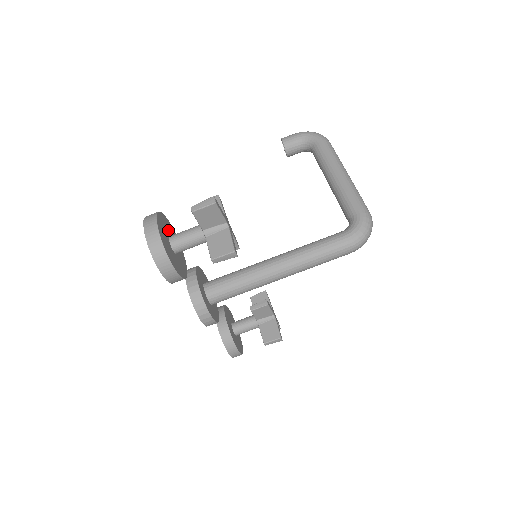
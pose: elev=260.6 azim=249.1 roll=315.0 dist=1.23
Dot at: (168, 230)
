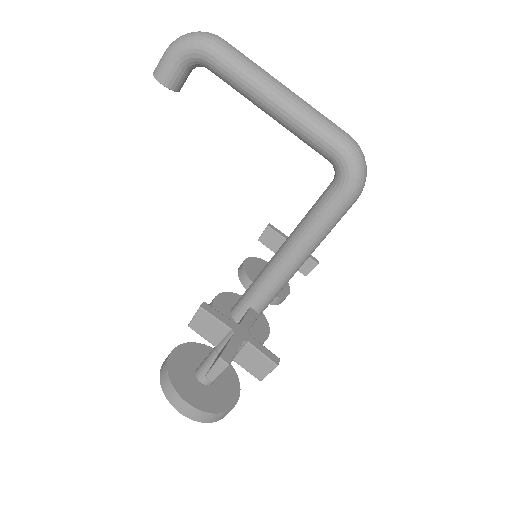
Dot at: (187, 368)
